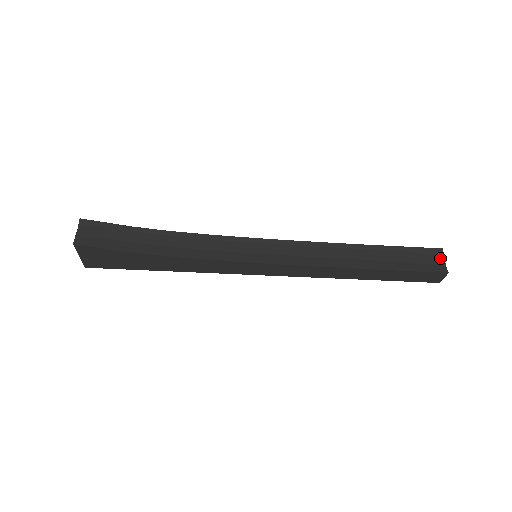
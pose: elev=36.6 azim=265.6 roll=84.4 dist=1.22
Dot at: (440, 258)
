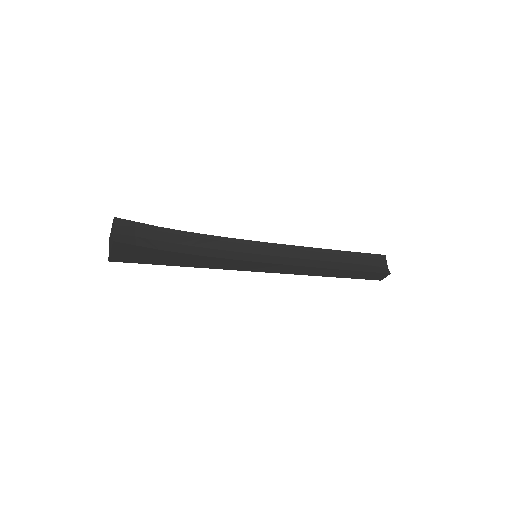
Dot at: (384, 262)
